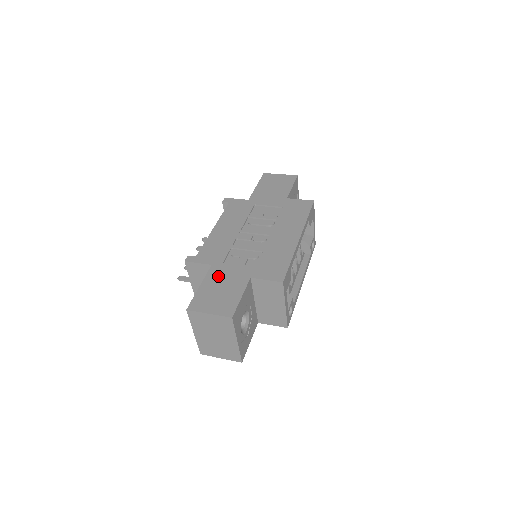
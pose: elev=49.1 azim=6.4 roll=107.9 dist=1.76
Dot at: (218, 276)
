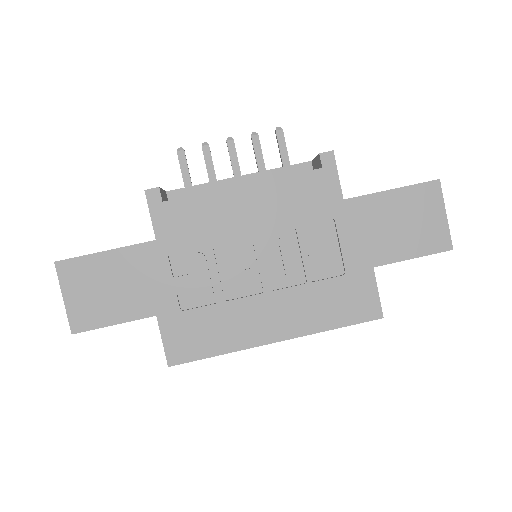
Dot at: (137, 266)
